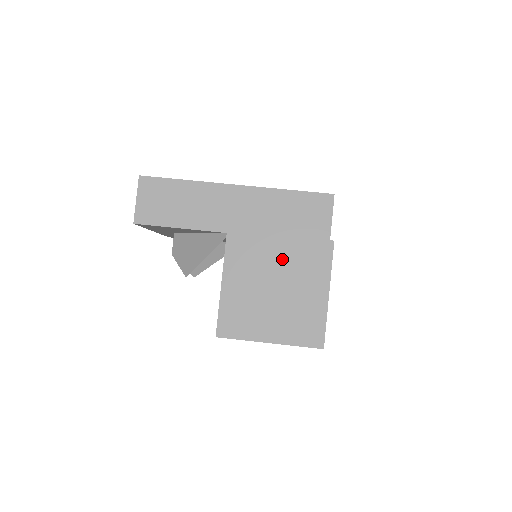
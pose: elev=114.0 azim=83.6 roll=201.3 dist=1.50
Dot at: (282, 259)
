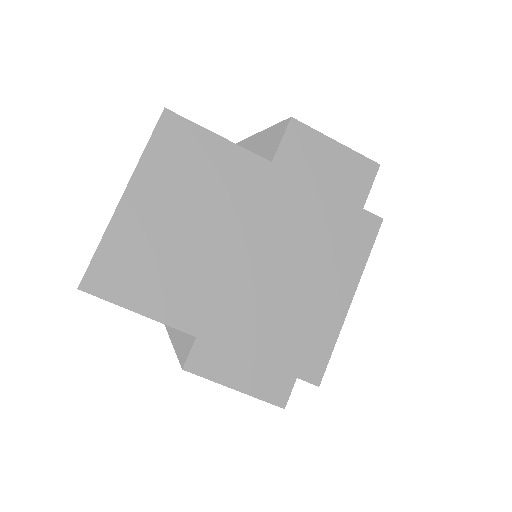
Dot at: occluded
